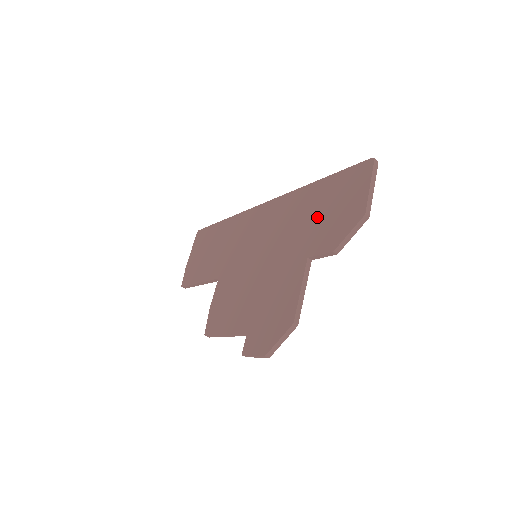
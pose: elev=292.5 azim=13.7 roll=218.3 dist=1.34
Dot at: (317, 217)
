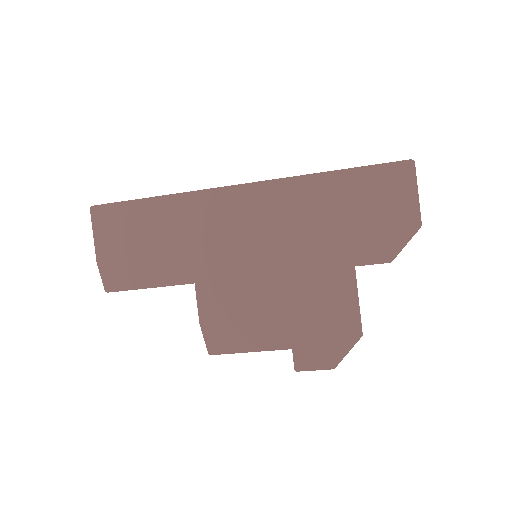
Dot at: (352, 220)
